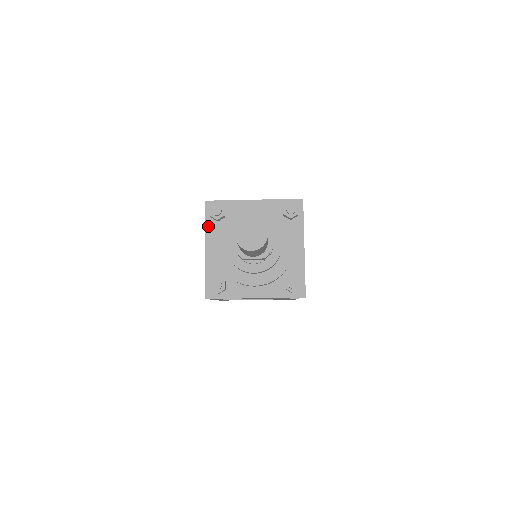
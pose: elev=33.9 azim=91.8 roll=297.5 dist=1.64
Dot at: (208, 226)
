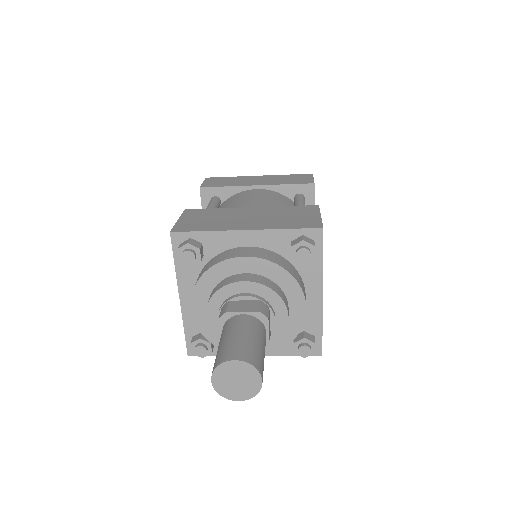
Dot at: (179, 268)
